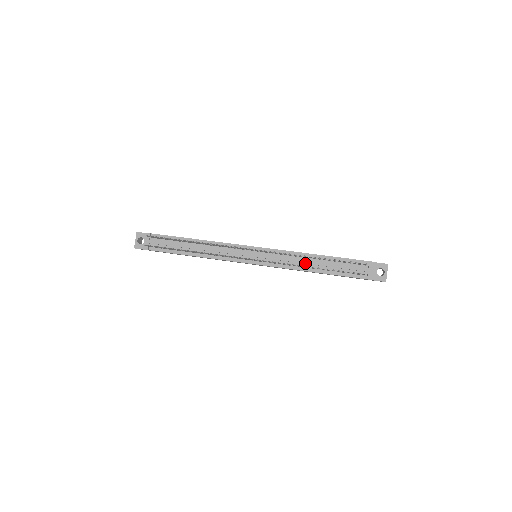
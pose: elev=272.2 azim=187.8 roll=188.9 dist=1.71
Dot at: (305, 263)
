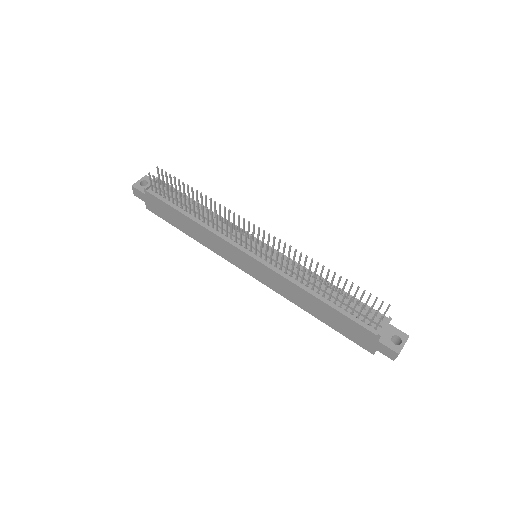
Dot at: (311, 281)
